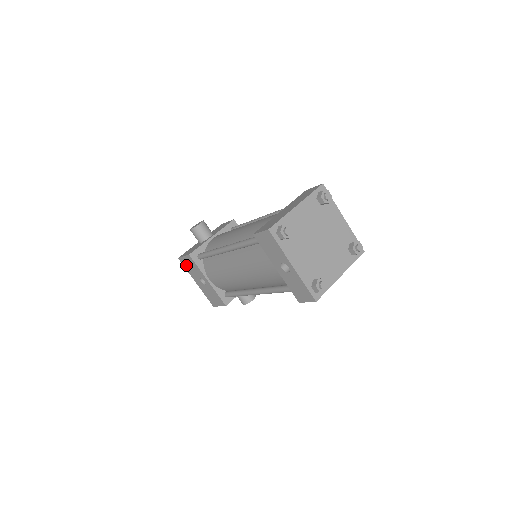
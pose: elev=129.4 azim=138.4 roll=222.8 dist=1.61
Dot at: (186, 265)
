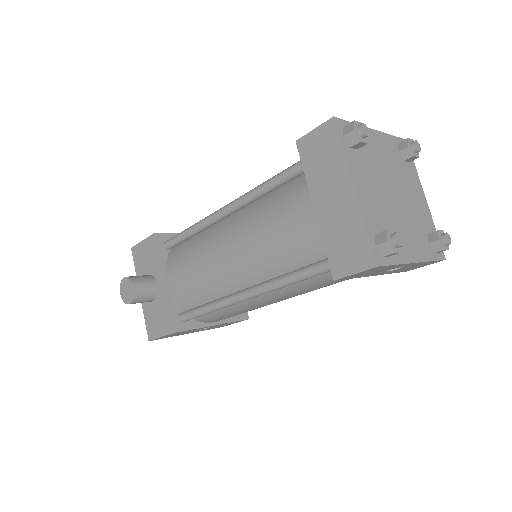
Dot at: occluded
